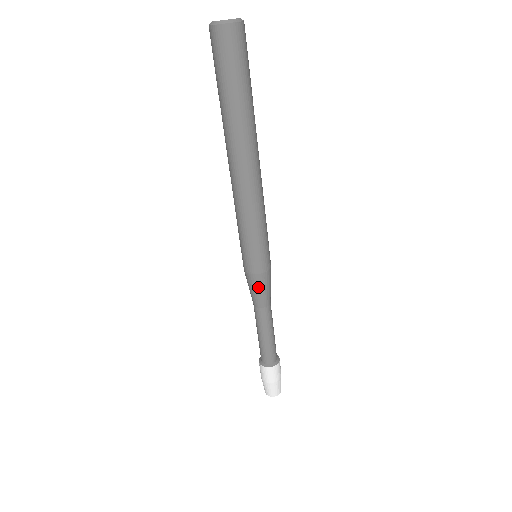
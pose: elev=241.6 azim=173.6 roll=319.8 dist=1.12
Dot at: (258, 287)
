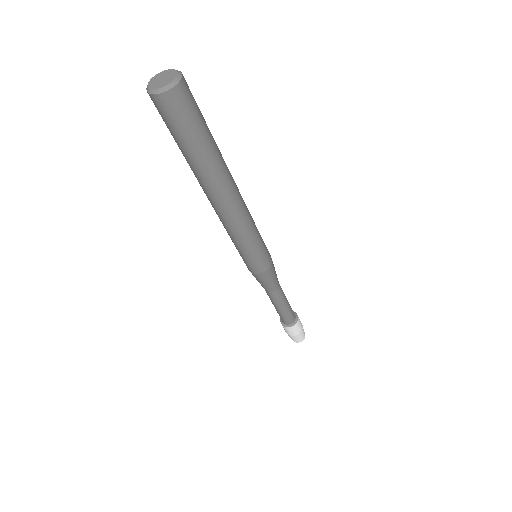
Dot at: (264, 281)
